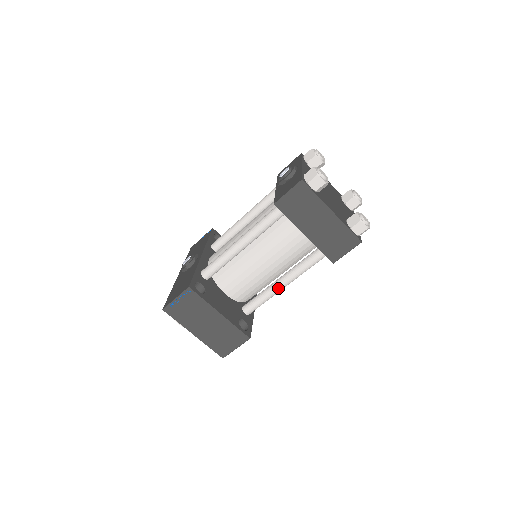
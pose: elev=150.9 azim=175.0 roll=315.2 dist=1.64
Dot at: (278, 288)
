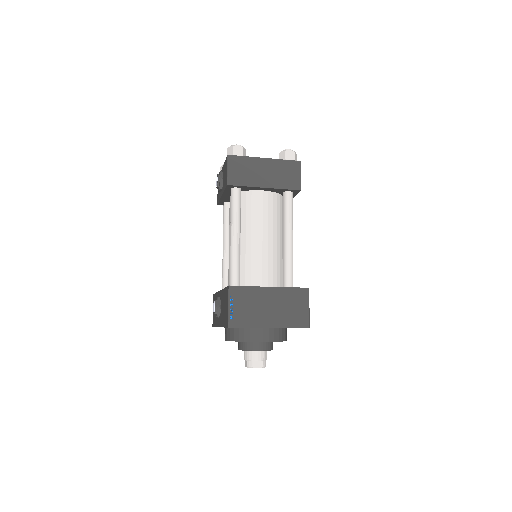
Dot at: (289, 246)
